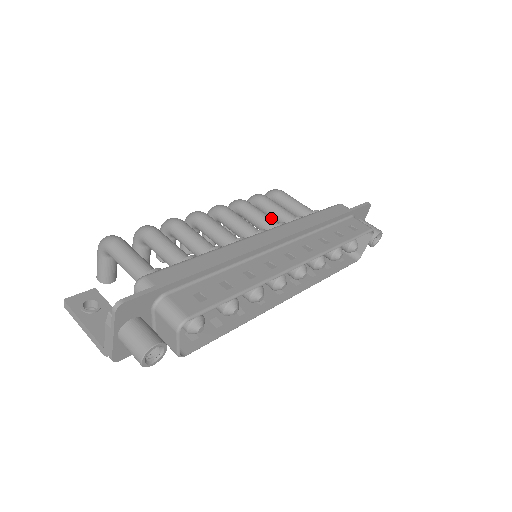
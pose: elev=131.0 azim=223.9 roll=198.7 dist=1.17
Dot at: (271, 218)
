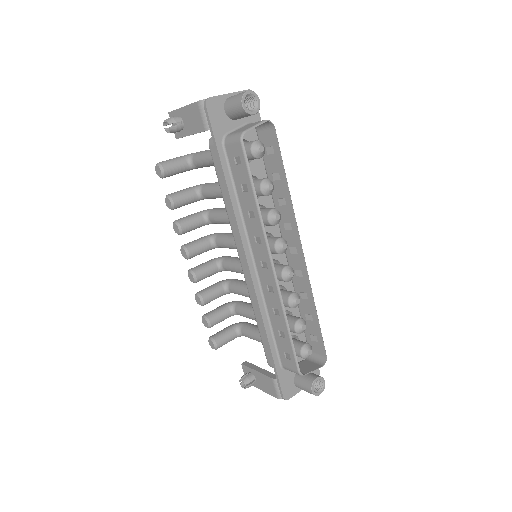
Dot at: occluded
